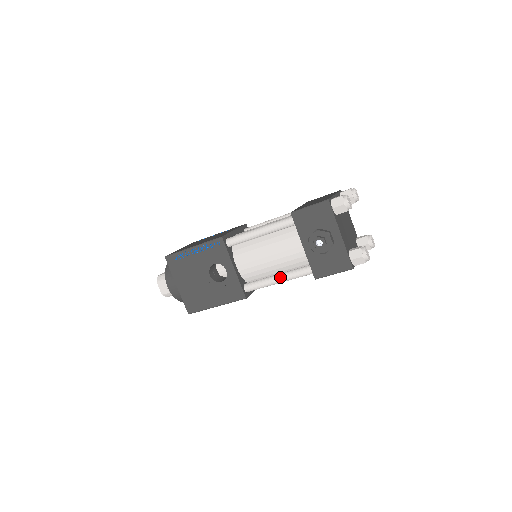
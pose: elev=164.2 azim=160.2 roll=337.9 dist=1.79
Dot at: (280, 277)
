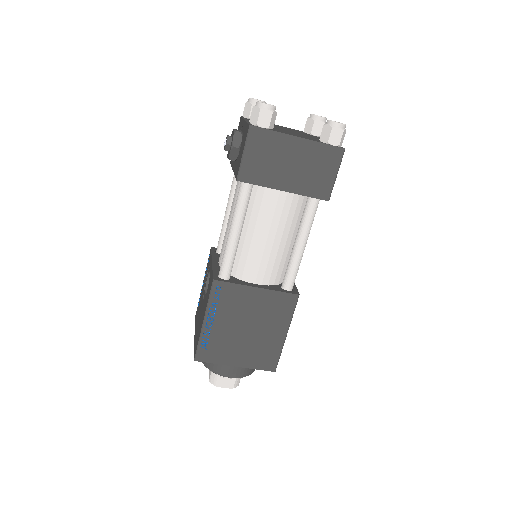
Dot at: (231, 224)
